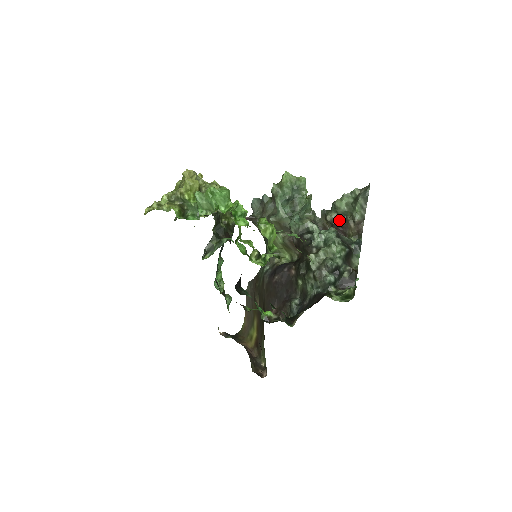
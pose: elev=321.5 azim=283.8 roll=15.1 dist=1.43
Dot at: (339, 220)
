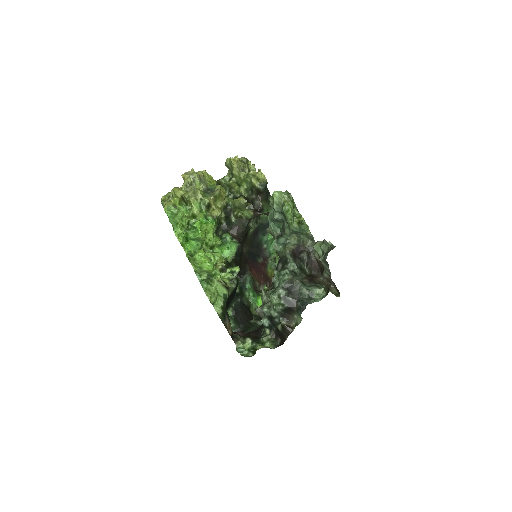
Dot at: occluded
